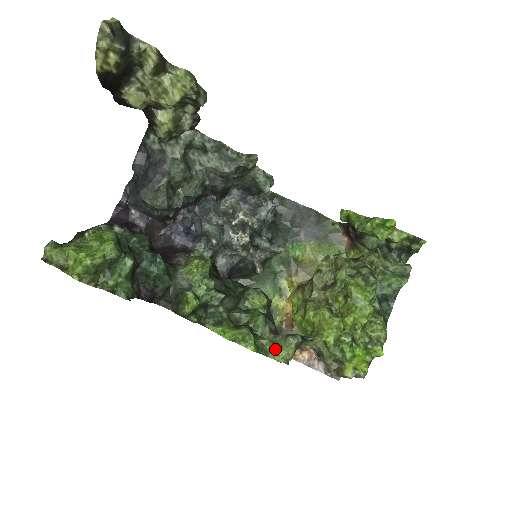
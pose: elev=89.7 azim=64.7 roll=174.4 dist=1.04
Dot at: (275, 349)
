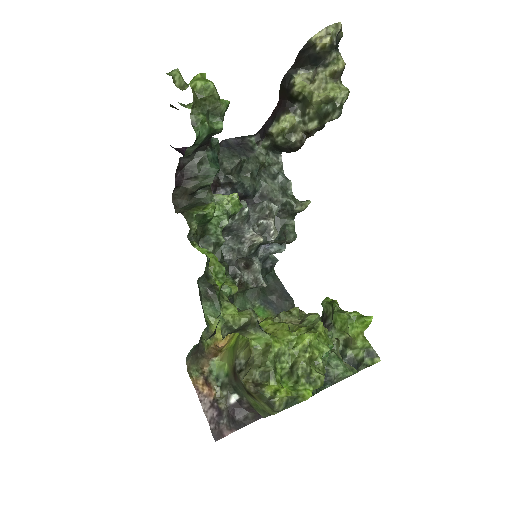
Dot at: (232, 307)
